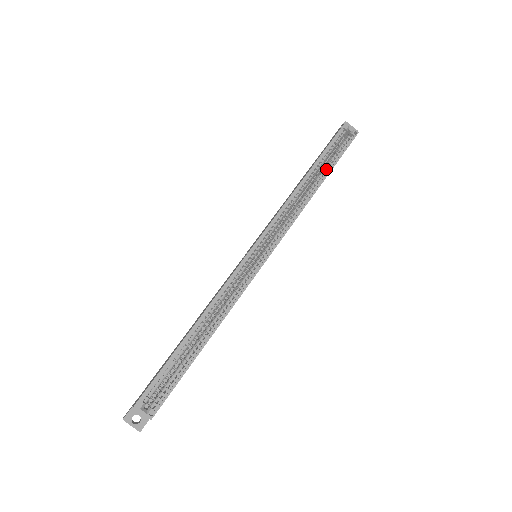
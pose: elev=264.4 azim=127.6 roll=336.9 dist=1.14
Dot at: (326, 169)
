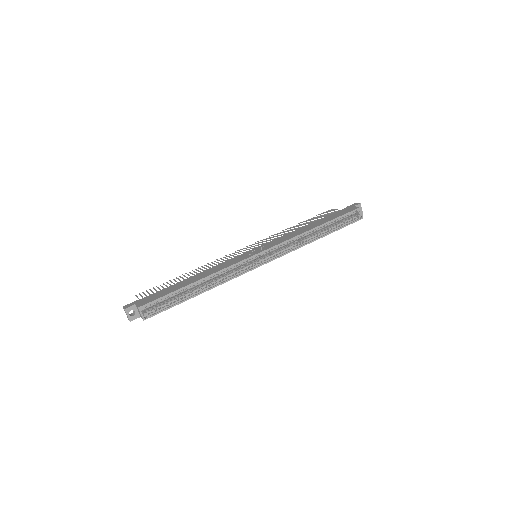
Dot at: (330, 230)
